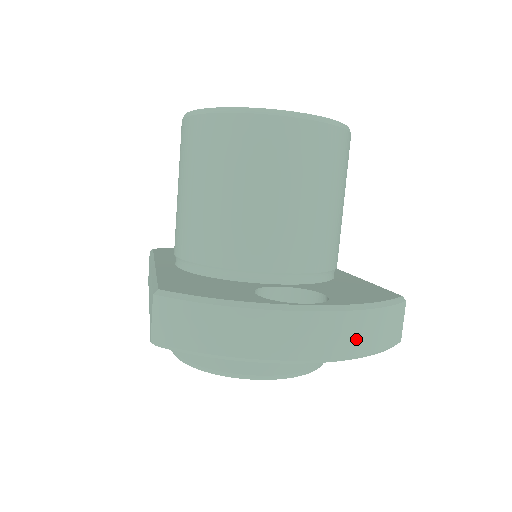
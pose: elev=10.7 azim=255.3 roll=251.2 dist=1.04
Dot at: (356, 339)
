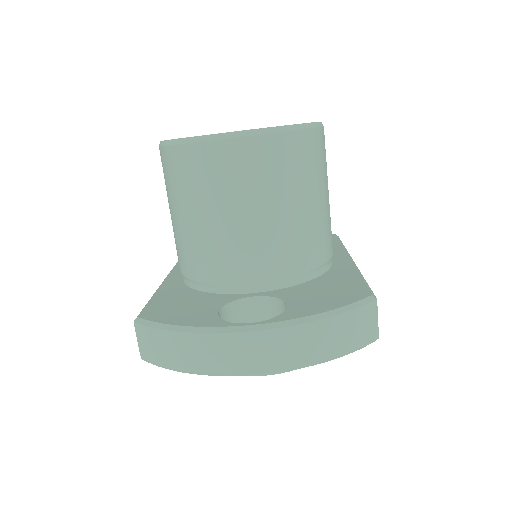
Dot at: (309, 349)
